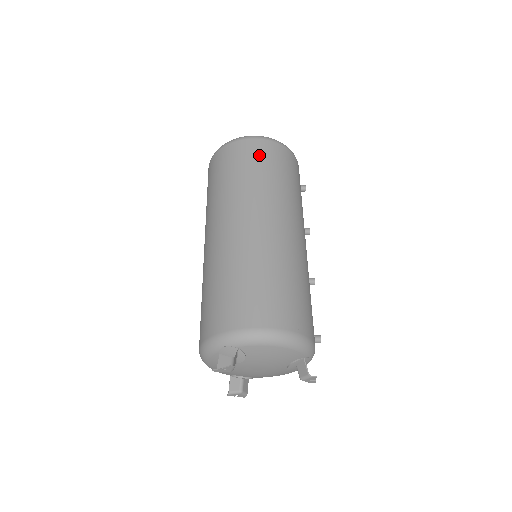
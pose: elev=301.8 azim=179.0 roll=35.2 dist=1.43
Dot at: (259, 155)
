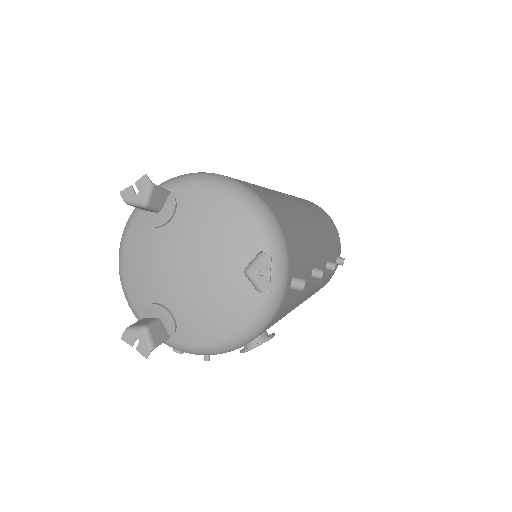
Dot at: occluded
